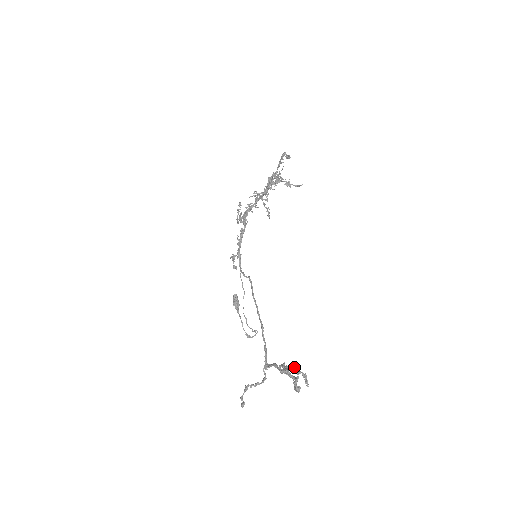
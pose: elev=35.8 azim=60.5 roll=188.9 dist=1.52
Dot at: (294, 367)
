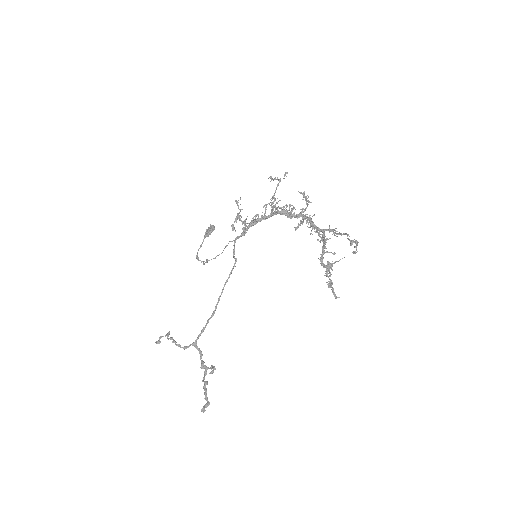
Dot at: (212, 367)
